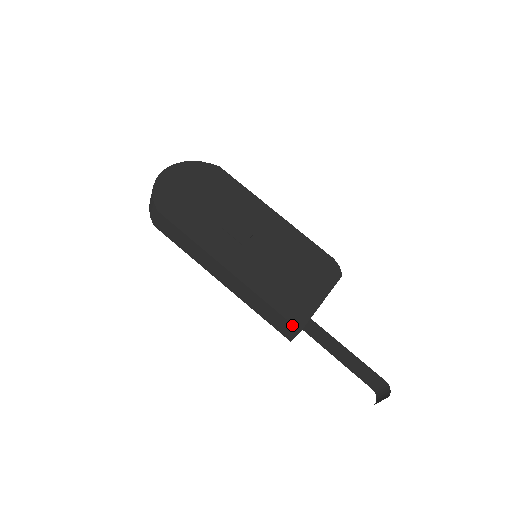
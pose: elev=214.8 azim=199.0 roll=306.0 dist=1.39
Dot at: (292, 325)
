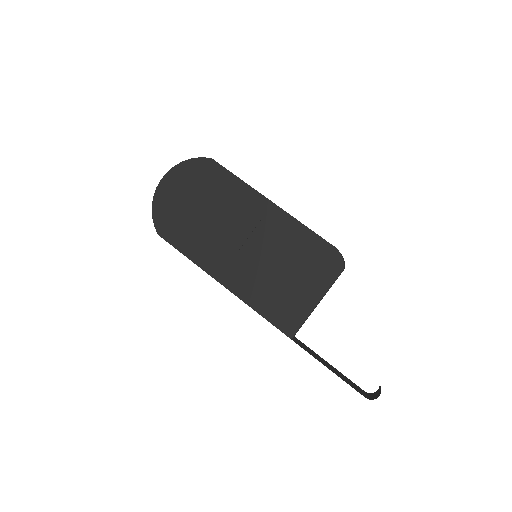
Dot at: (284, 333)
